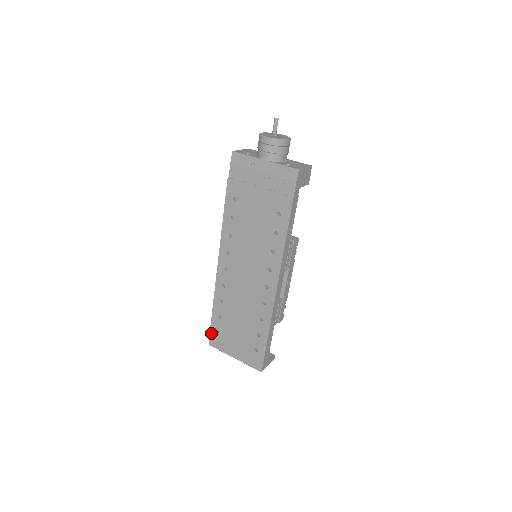
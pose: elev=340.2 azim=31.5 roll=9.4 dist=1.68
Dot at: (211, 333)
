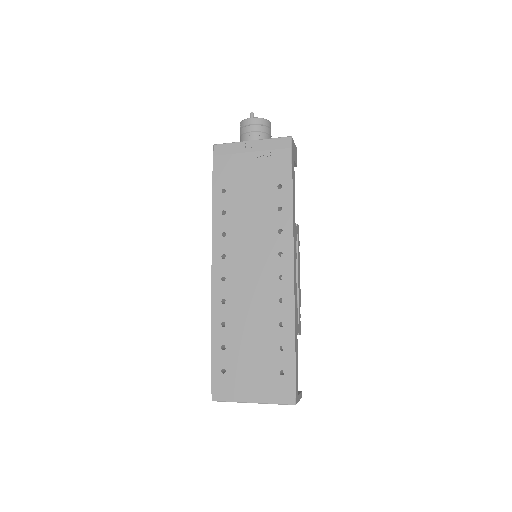
Dot at: (213, 379)
